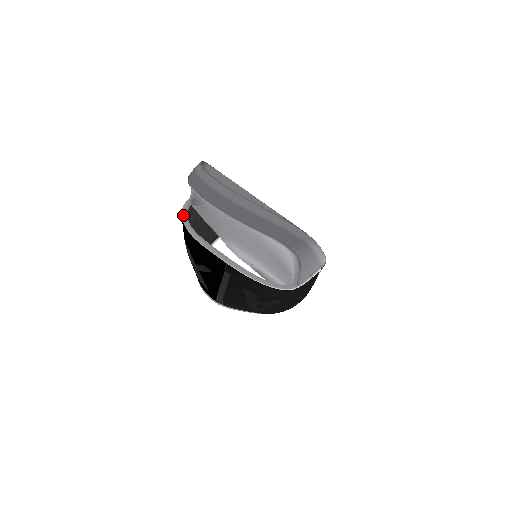
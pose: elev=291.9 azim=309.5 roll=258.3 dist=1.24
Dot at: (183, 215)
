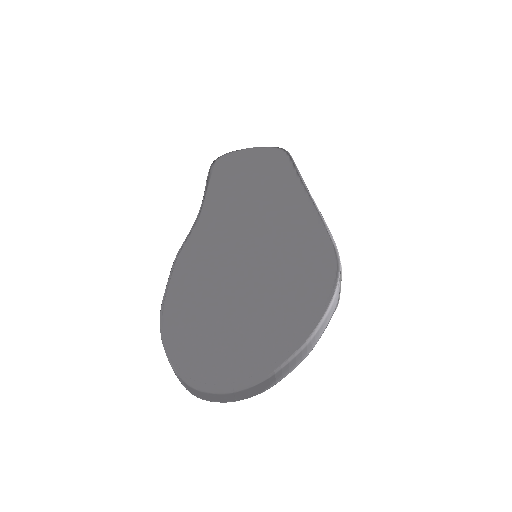
Dot at: occluded
